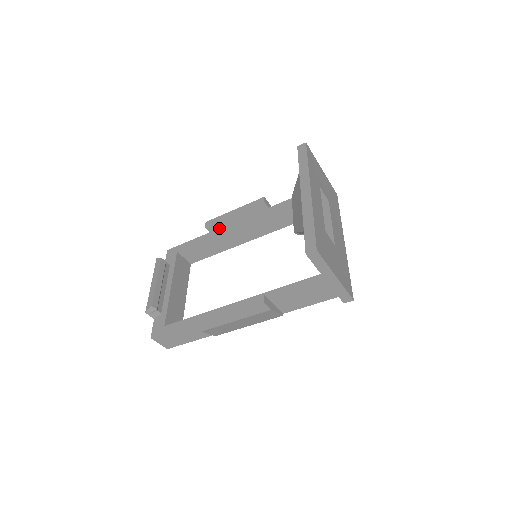
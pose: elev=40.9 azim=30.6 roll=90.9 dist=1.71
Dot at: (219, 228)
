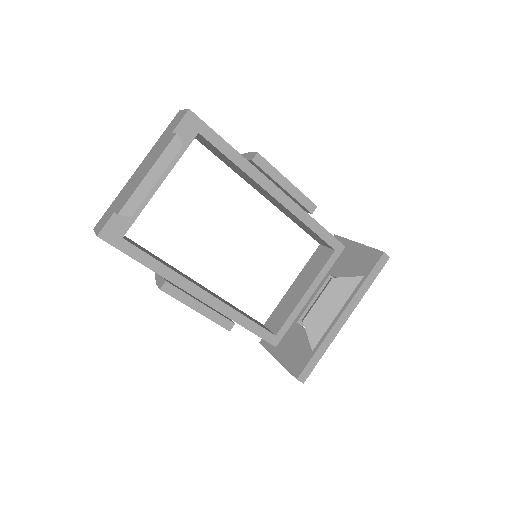
Dot at: (258, 170)
